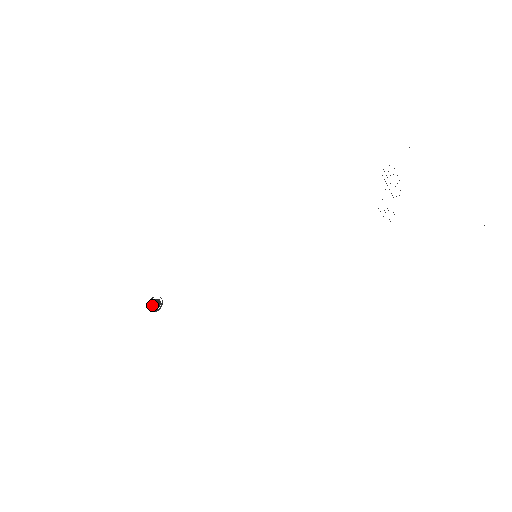
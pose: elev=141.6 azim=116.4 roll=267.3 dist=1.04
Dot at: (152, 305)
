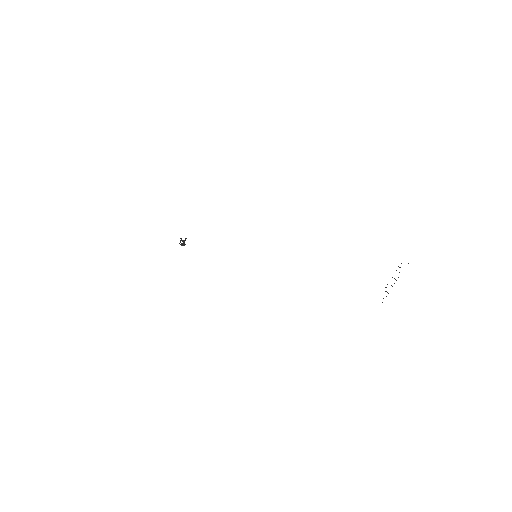
Dot at: (180, 241)
